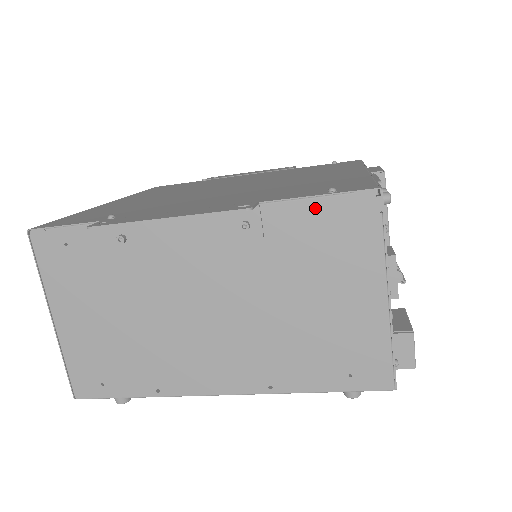
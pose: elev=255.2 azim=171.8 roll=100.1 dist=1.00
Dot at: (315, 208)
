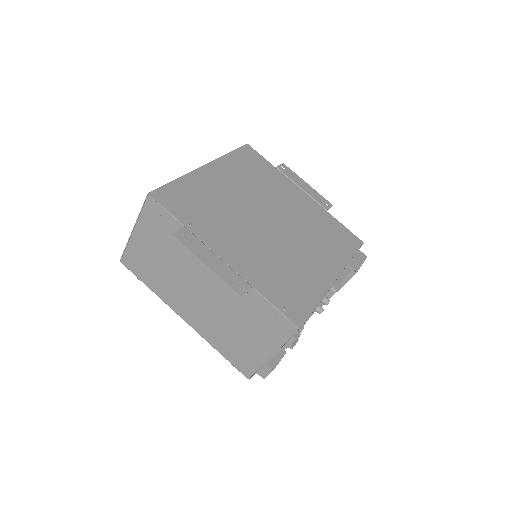
Dot at: (271, 309)
